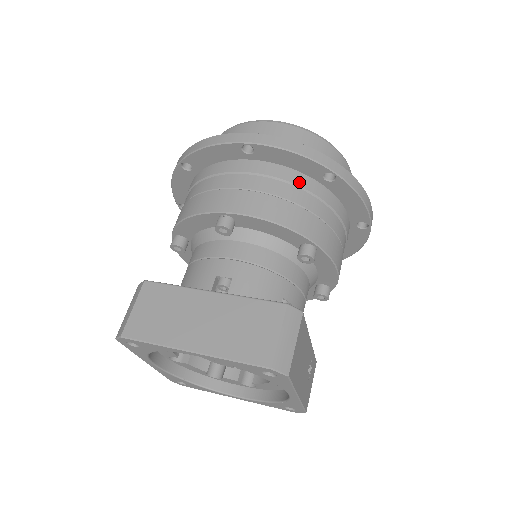
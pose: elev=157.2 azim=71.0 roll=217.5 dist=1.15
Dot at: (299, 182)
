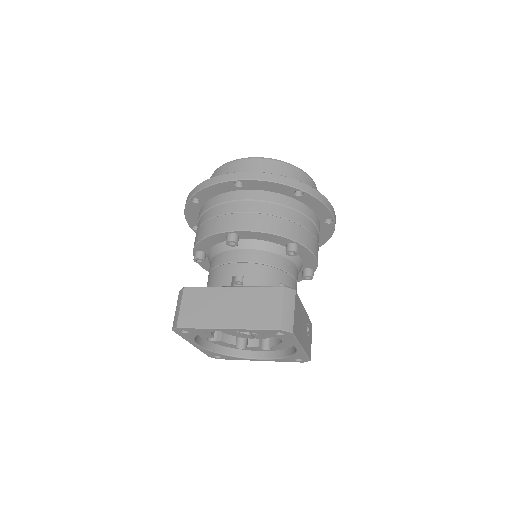
Dot at: (278, 200)
